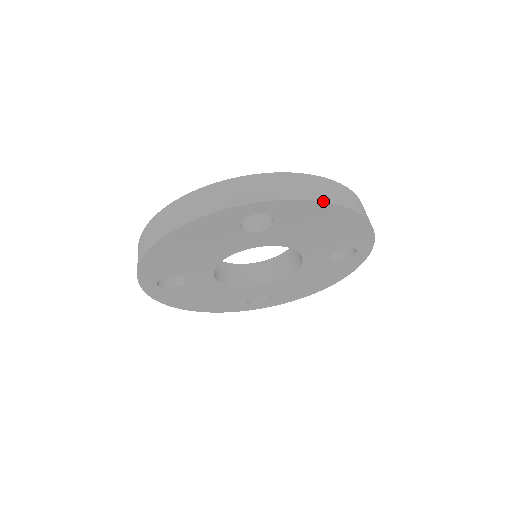
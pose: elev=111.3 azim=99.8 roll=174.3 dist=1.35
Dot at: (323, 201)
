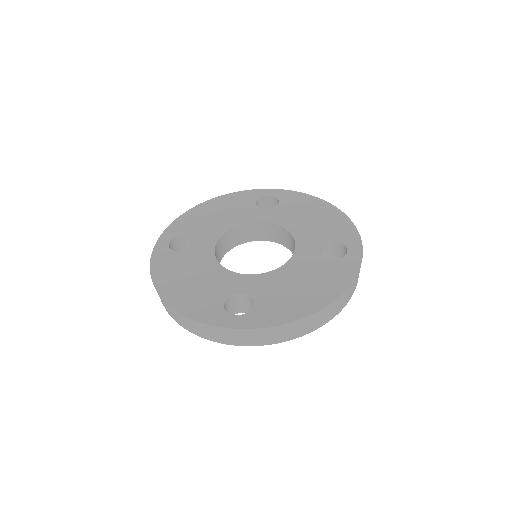
Dot at: (312, 196)
